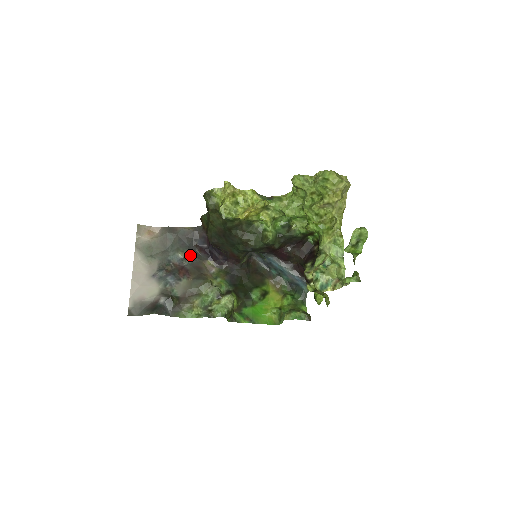
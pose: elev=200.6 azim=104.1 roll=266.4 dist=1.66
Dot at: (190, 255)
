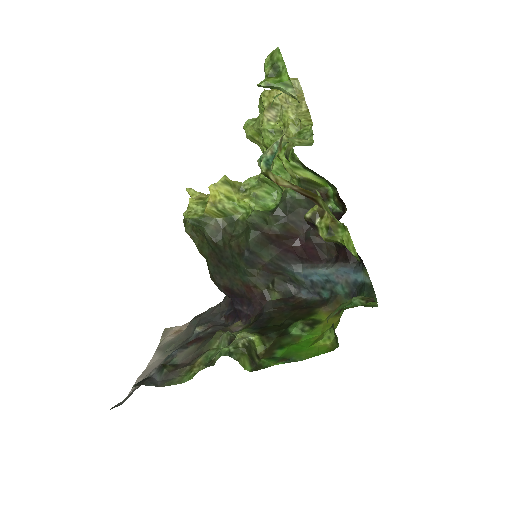
Dot at: (212, 326)
